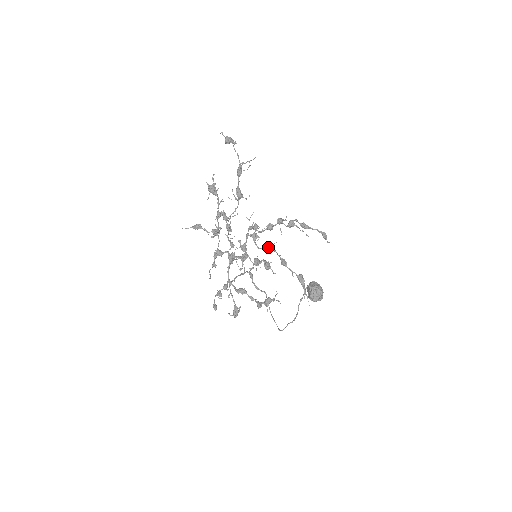
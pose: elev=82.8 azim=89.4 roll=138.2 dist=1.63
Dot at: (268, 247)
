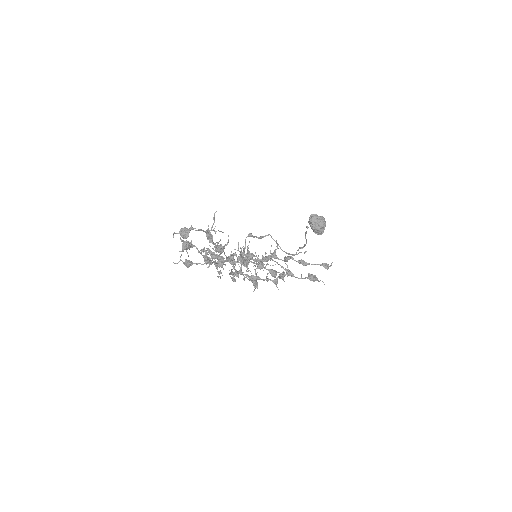
Dot at: occluded
